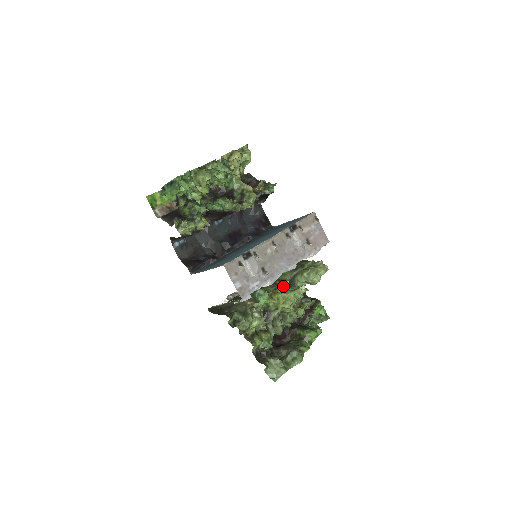
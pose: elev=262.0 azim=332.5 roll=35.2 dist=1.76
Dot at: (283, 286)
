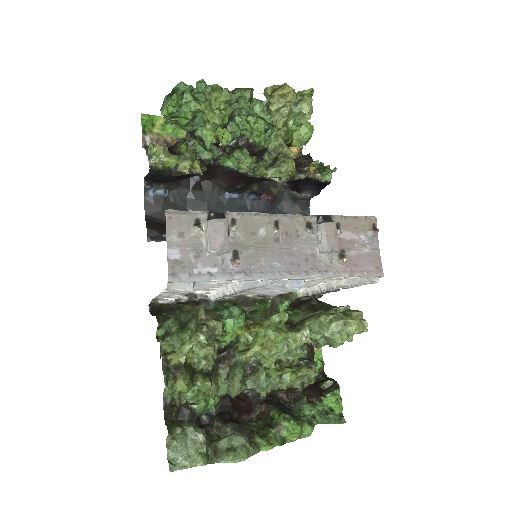
Dot at: (275, 318)
